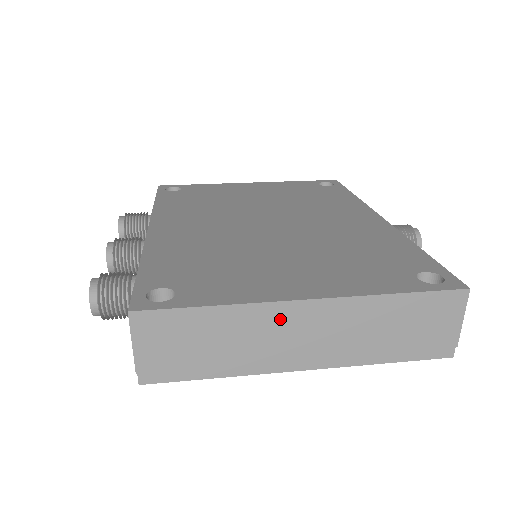
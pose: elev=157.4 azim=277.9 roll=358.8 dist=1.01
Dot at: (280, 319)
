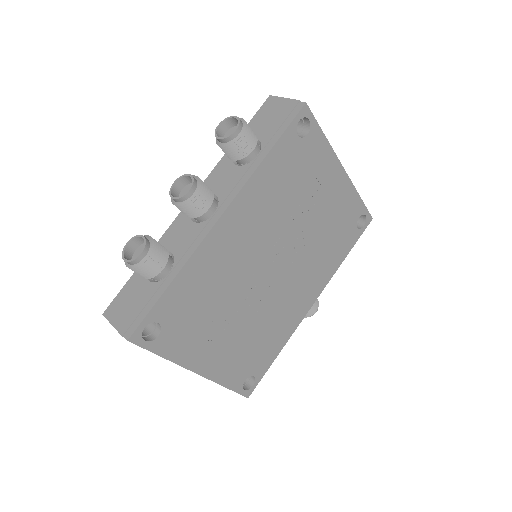
Dot at: occluded
